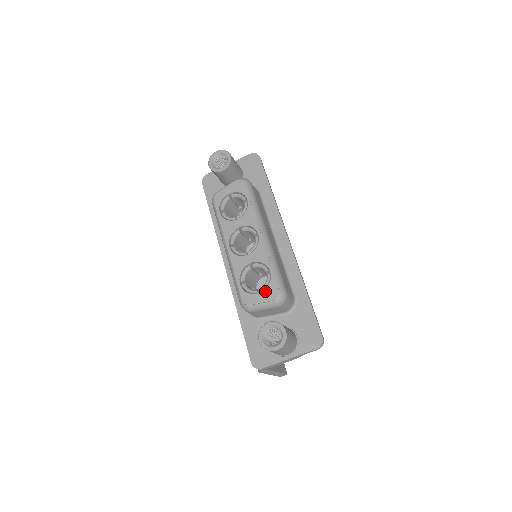
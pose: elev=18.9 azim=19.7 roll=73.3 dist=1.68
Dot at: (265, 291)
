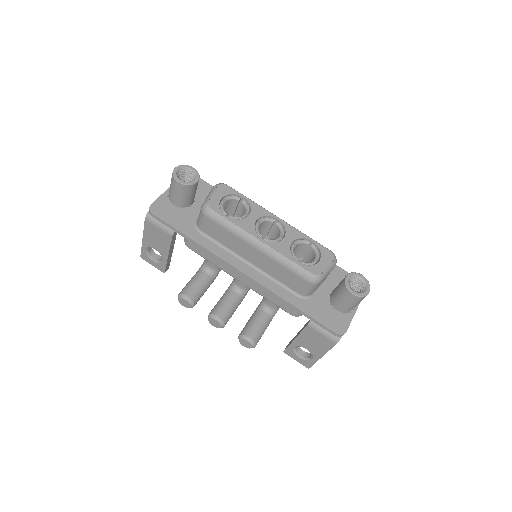
Dot at: (322, 257)
